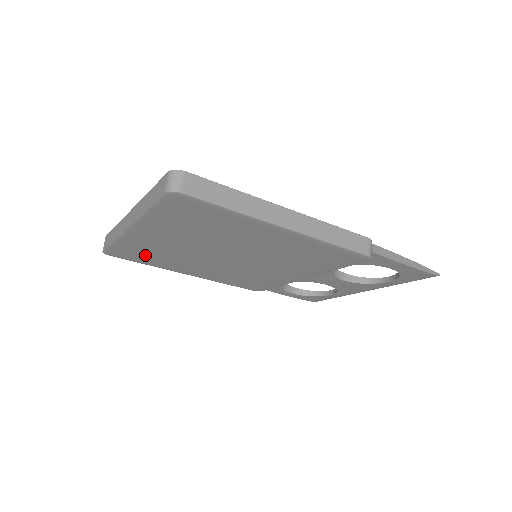
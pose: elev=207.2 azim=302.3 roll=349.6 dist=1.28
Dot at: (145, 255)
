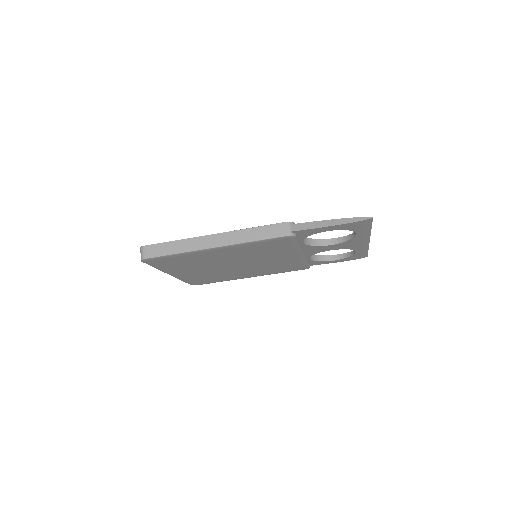
Dot at: (207, 279)
